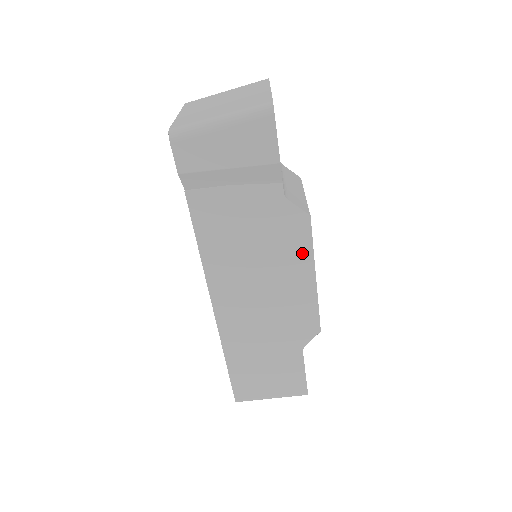
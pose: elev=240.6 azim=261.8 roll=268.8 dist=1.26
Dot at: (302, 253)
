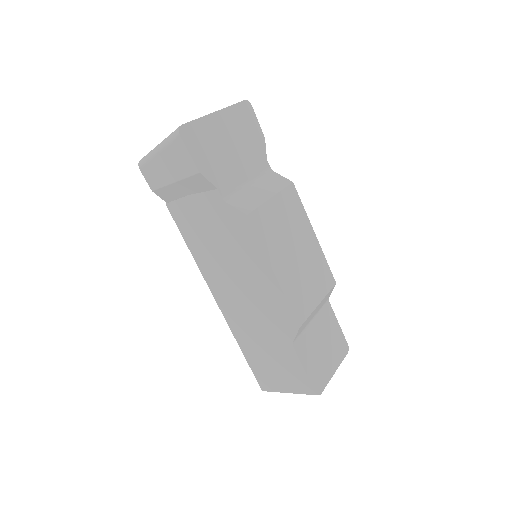
Dot at: (255, 250)
